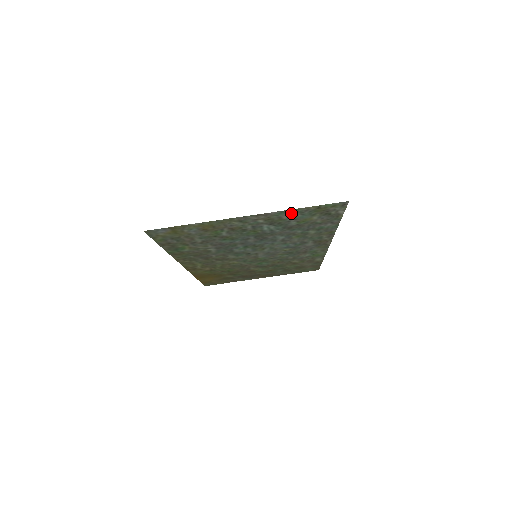
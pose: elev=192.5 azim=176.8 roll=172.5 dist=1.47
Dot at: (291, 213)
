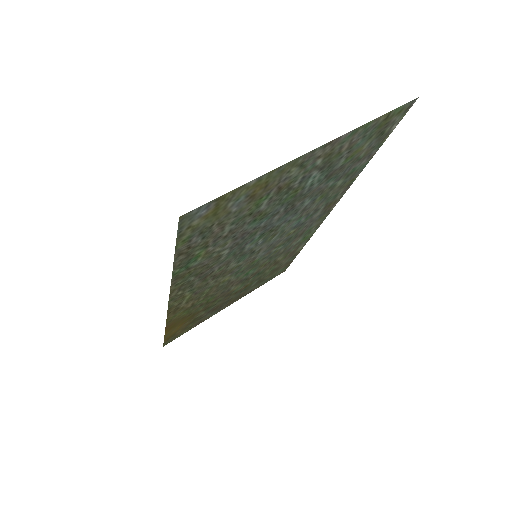
Dot at: (356, 135)
